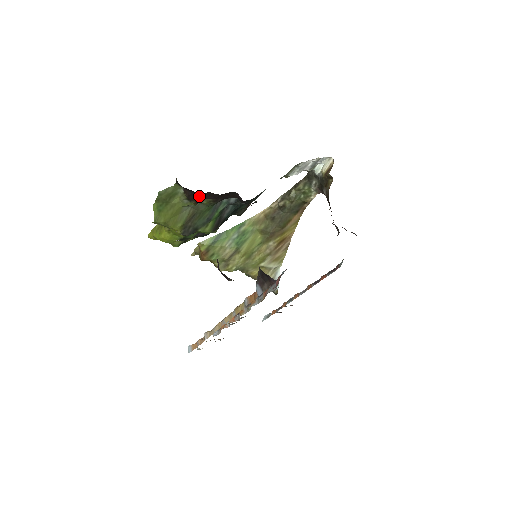
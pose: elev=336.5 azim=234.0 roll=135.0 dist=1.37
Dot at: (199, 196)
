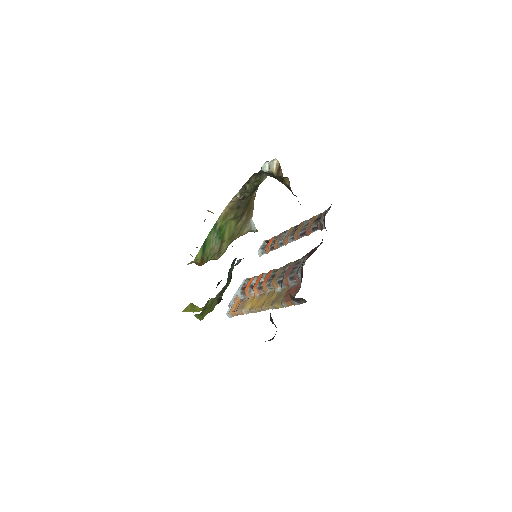
Dot at: occluded
